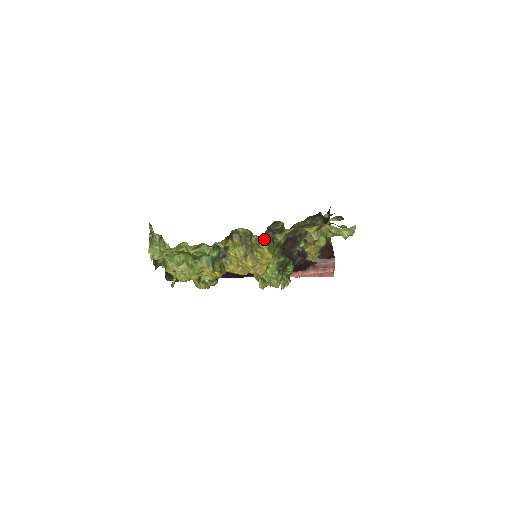
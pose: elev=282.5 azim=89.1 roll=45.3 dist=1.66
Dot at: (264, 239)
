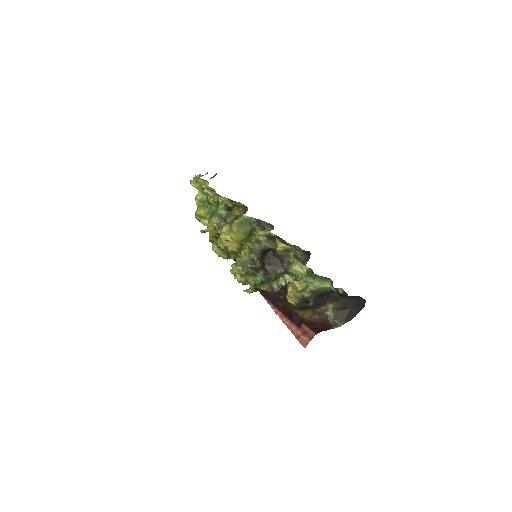
Dot at: (244, 218)
